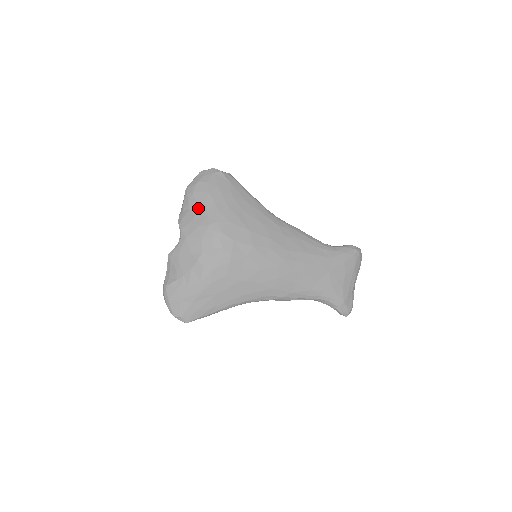
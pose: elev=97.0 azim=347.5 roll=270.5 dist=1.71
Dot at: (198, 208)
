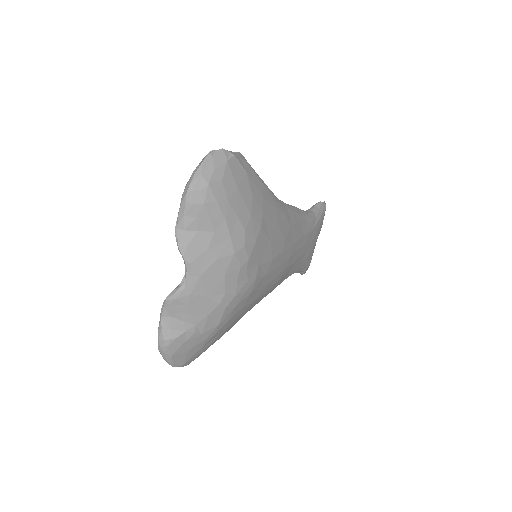
Dot at: (214, 228)
